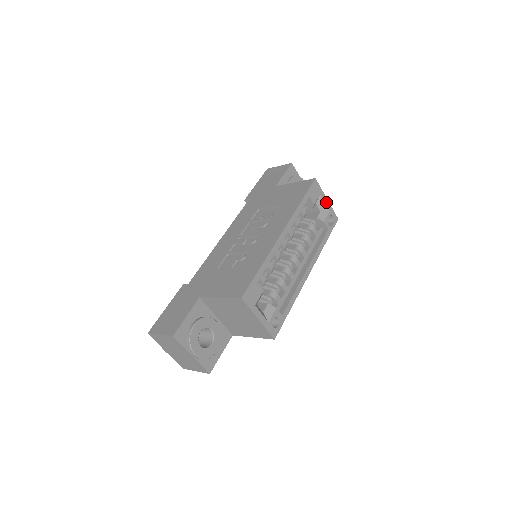
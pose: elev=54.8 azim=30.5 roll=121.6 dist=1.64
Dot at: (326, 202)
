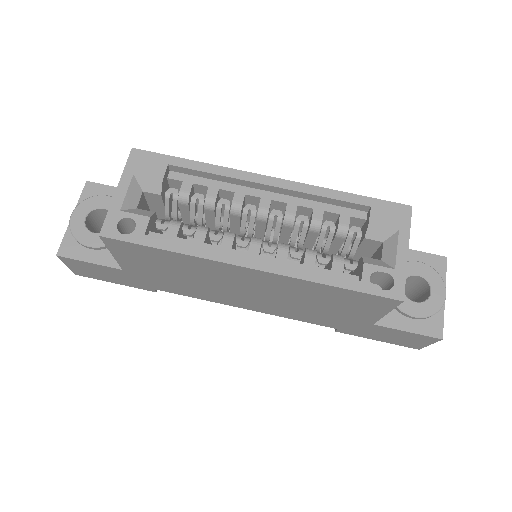
Dot at: (401, 251)
